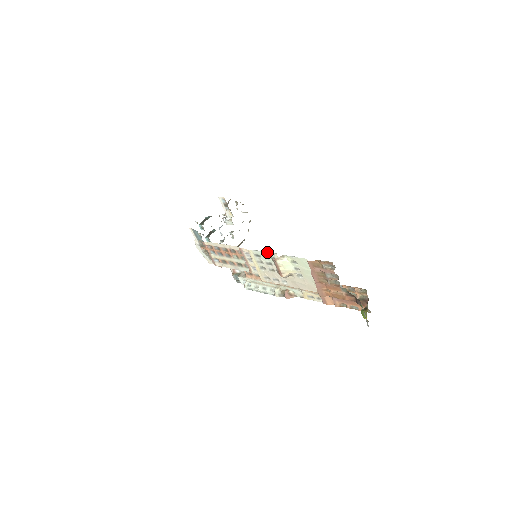
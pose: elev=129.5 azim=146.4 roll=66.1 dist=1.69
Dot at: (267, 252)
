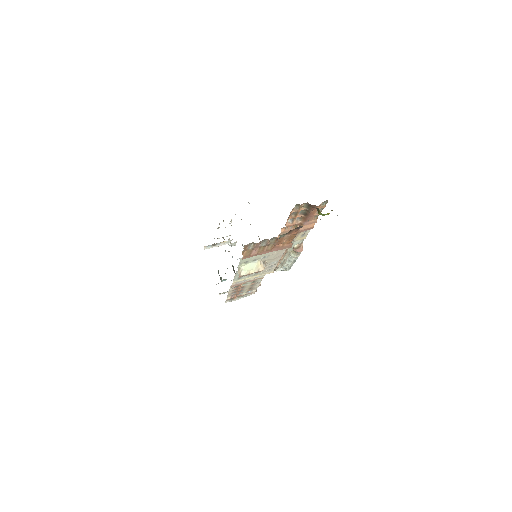
Dot at: (235, 275)
